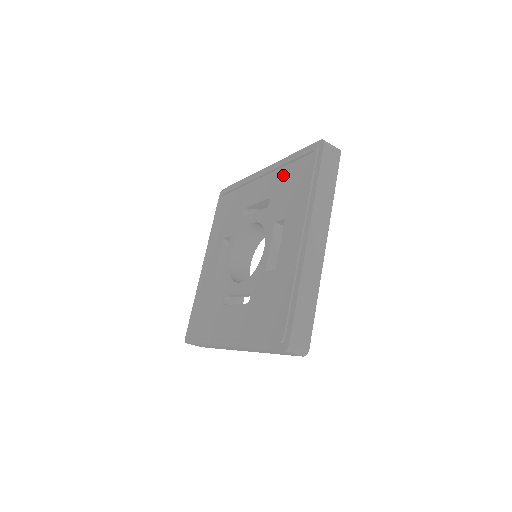
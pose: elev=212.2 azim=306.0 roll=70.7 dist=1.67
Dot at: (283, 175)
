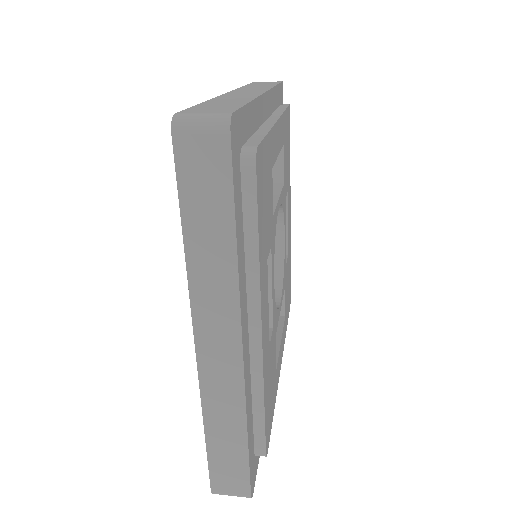
Dot at: occluded
